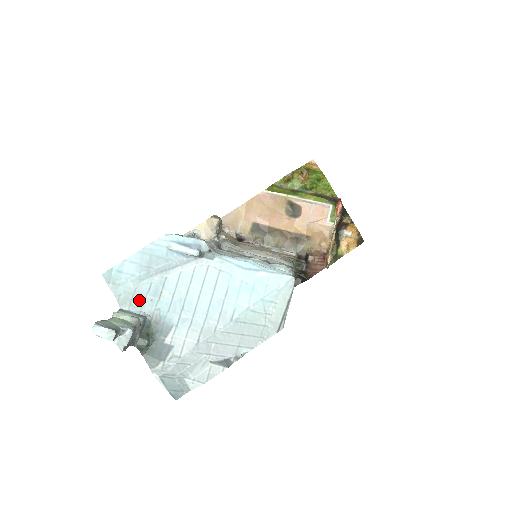
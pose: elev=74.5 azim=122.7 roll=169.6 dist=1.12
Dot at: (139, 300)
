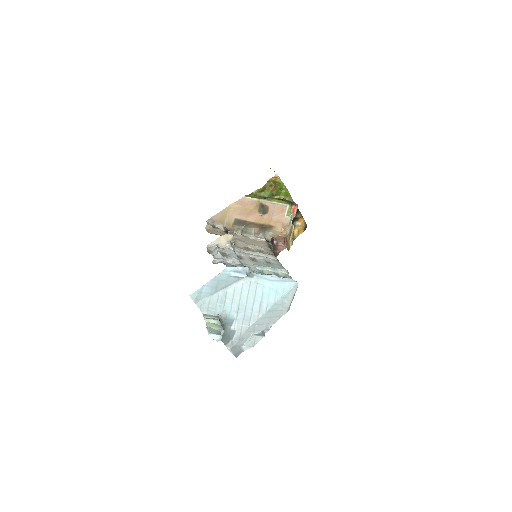
Dot at: (213, 307)
